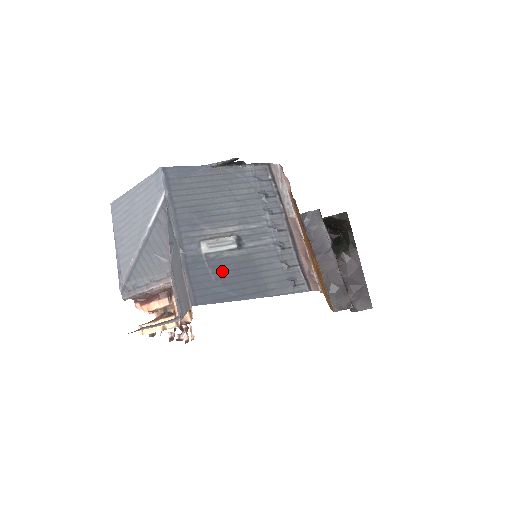
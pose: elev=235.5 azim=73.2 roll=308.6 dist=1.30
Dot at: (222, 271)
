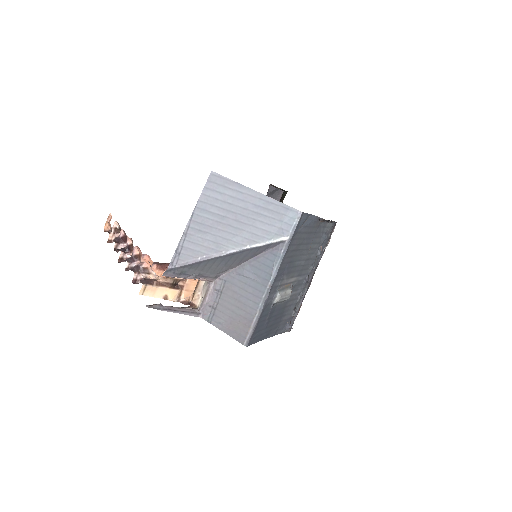
Dot at: (271, 317)
